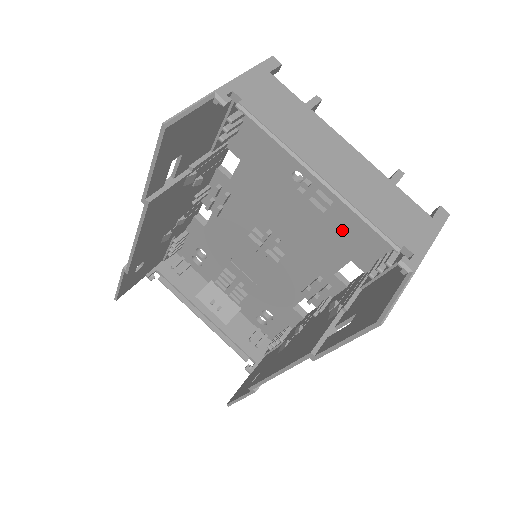
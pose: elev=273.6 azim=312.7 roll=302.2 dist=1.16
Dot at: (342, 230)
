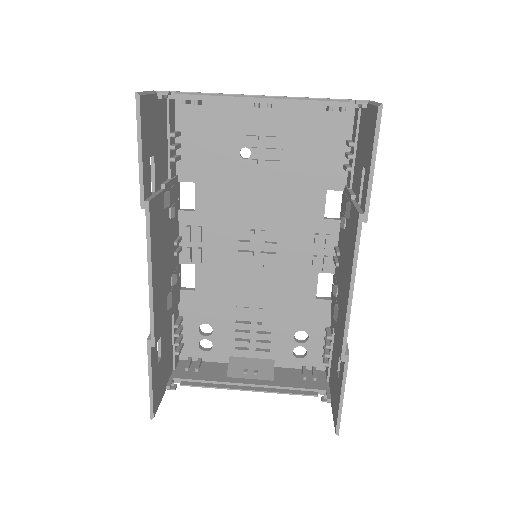
Dot at: (303, 168)
